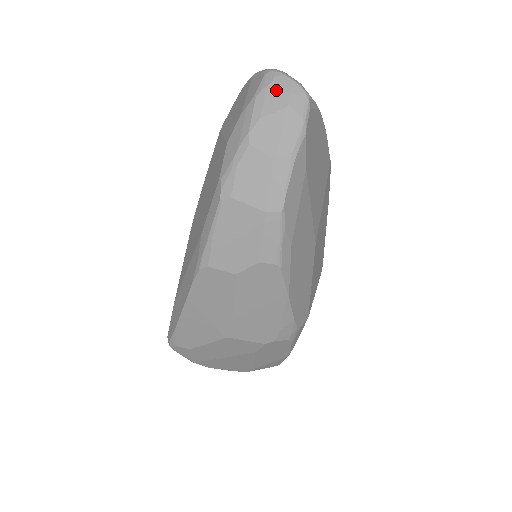
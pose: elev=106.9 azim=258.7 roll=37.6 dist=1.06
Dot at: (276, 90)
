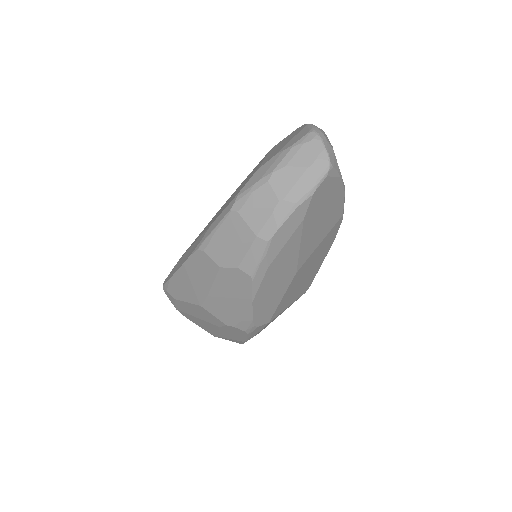
Dot at: (309, 150)
